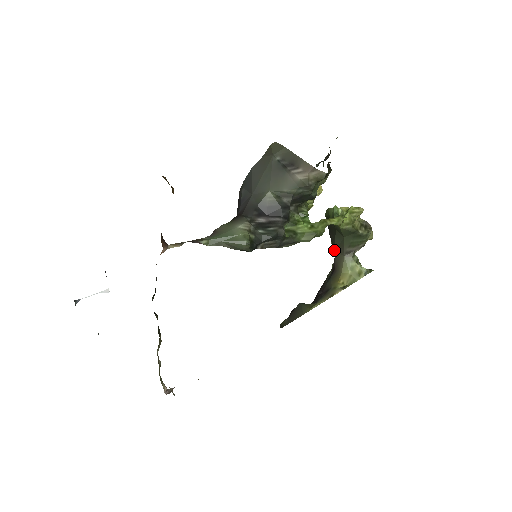
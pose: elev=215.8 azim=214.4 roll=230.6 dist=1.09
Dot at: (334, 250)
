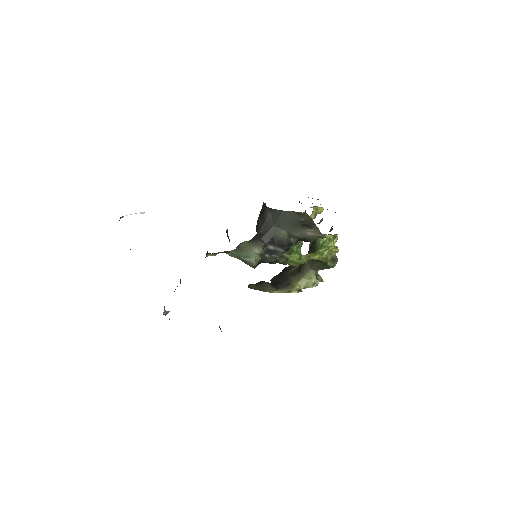
Dot at: occluded
